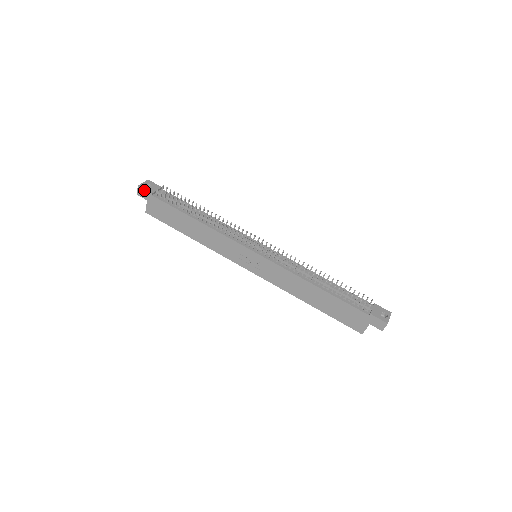
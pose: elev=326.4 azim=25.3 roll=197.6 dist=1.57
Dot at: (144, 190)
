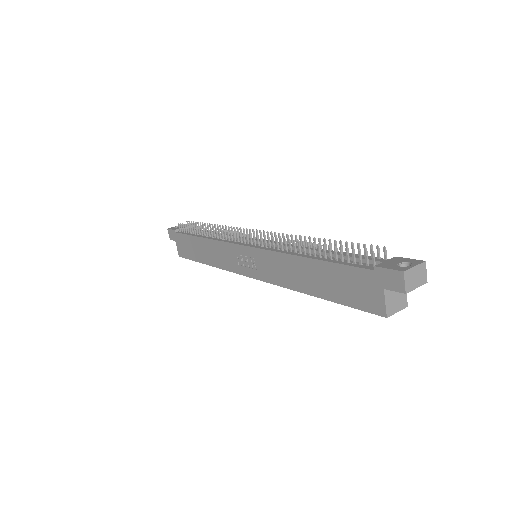
Dot at: (171, 230)
